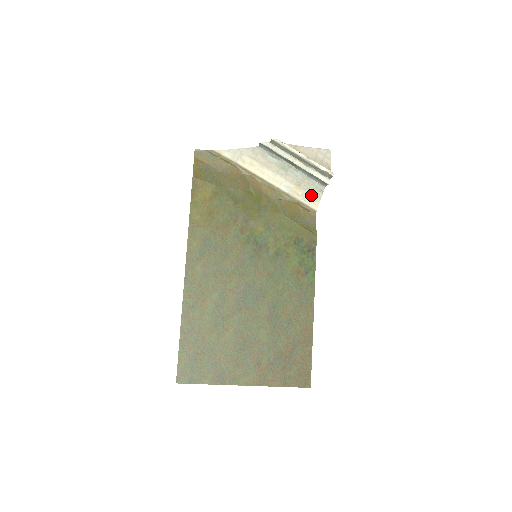
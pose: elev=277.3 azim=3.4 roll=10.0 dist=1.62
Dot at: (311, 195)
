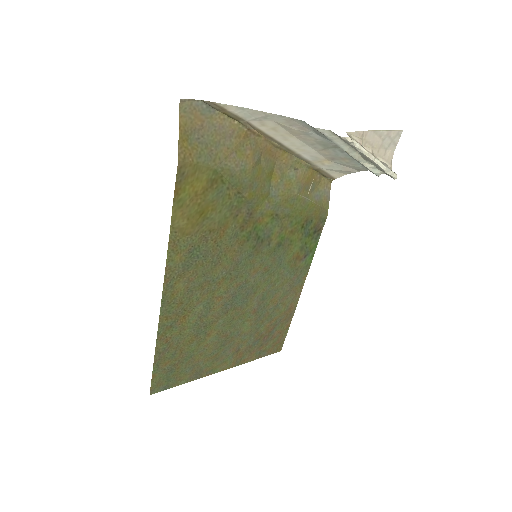
Dot at: (341, 169)
